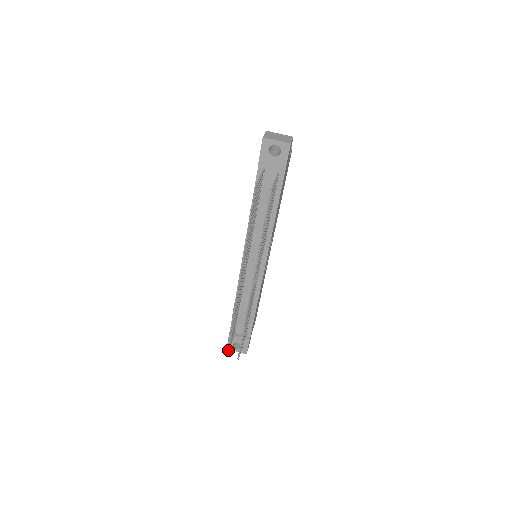
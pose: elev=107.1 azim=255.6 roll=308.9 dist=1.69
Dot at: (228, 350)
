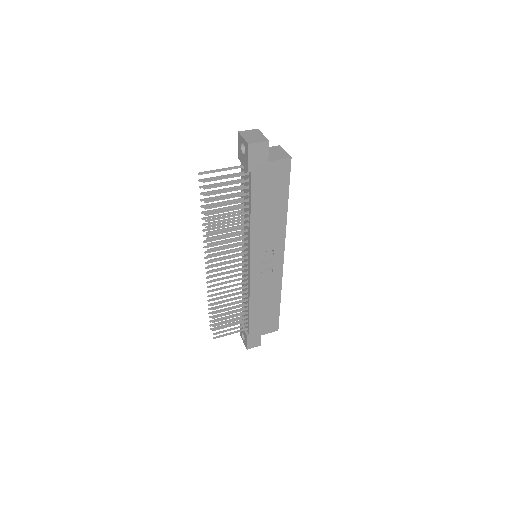
Dot at: (216, 327)
